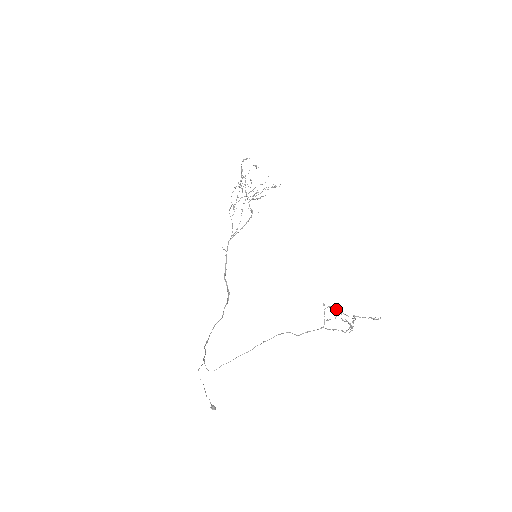
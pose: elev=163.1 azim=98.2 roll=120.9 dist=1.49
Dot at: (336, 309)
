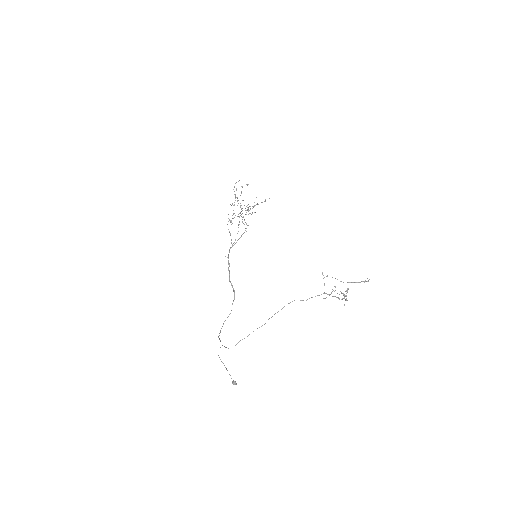
Dot at: occluded
